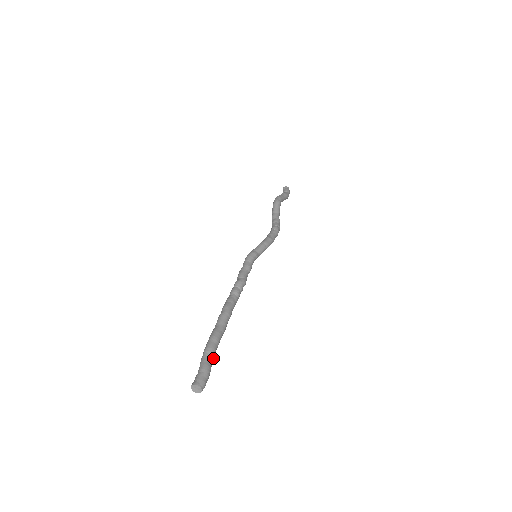
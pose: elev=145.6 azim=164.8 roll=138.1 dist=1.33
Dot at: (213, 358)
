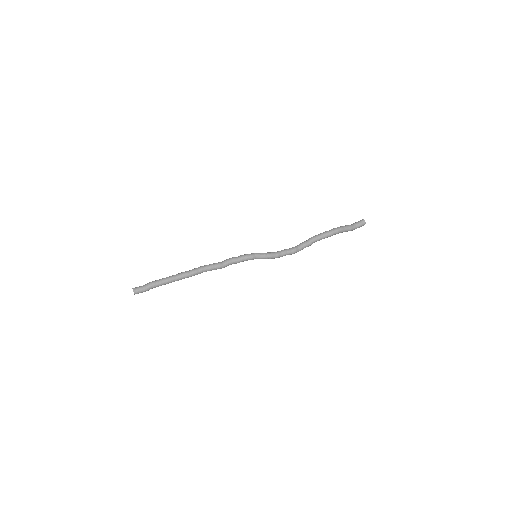
Dot at: occluded
